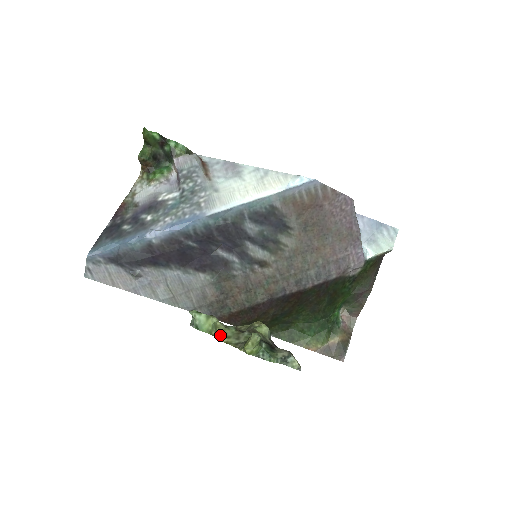
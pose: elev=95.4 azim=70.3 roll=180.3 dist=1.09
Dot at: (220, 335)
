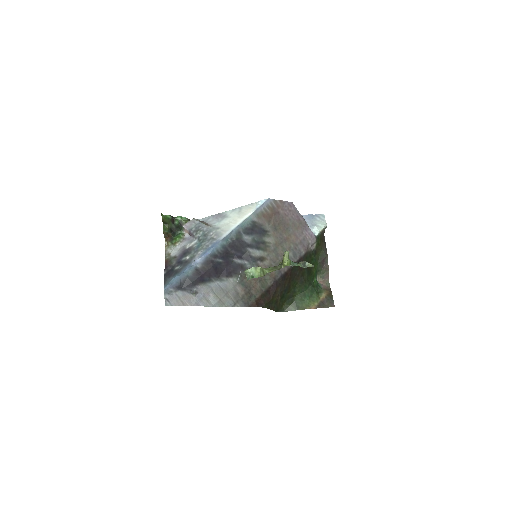
Dot at: (267, 271)
